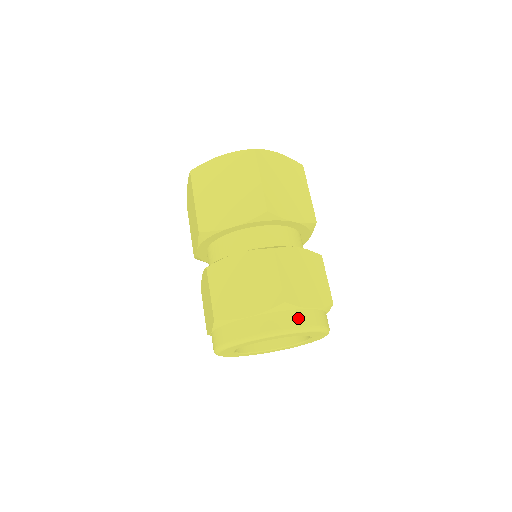
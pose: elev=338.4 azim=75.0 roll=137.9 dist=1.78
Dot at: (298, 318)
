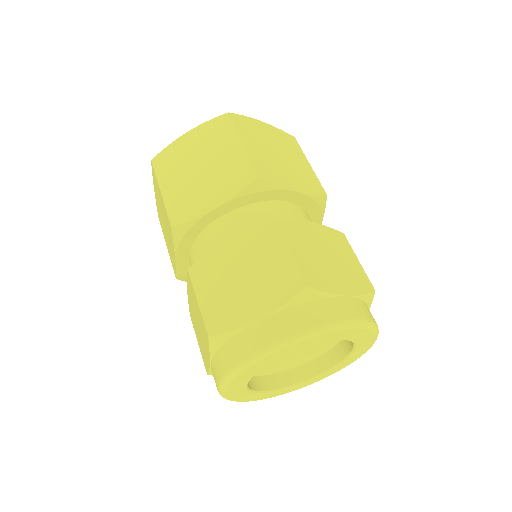
Dot at: occluded
